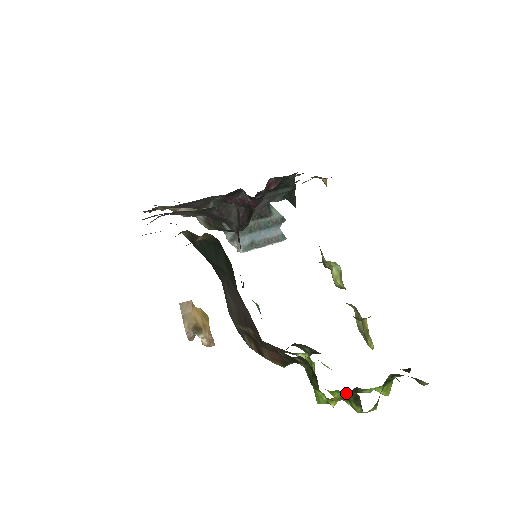
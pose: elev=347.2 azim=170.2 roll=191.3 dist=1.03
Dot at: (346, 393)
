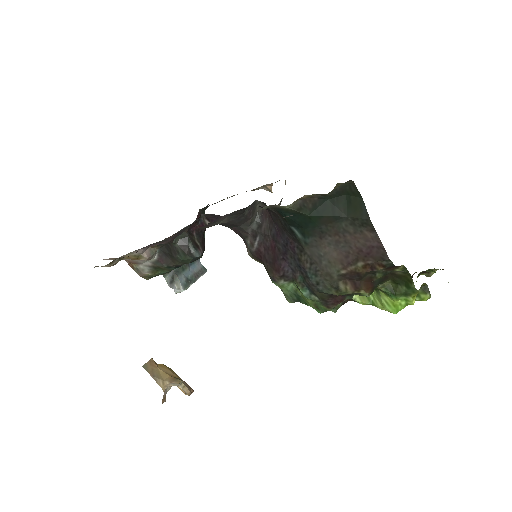
Dot at: occluded
